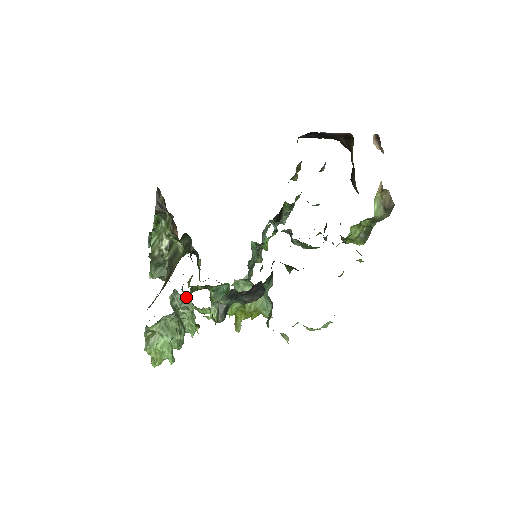
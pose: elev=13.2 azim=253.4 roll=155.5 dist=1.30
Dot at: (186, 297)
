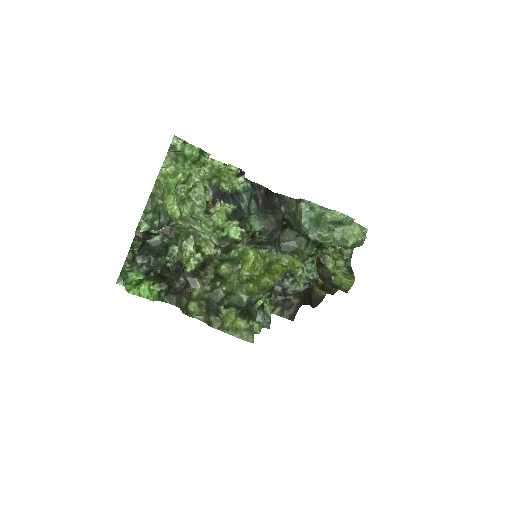
Dot at: occluded
